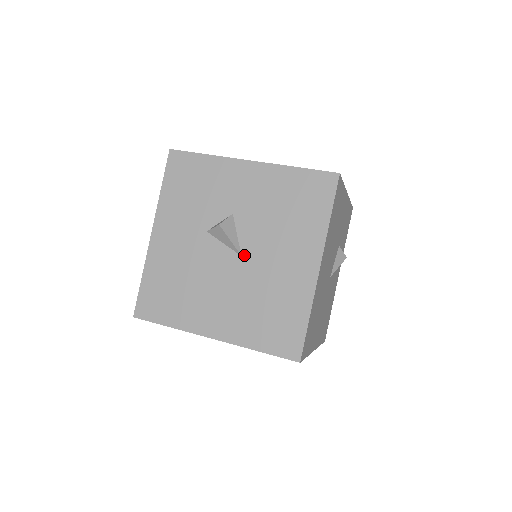
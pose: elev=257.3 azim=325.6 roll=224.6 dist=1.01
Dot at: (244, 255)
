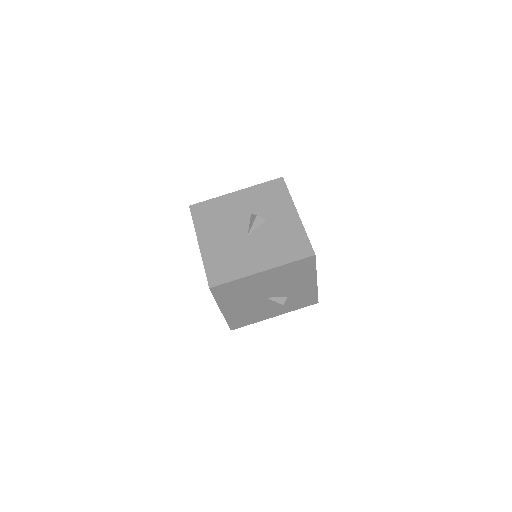
Dot at: (249, 236)
